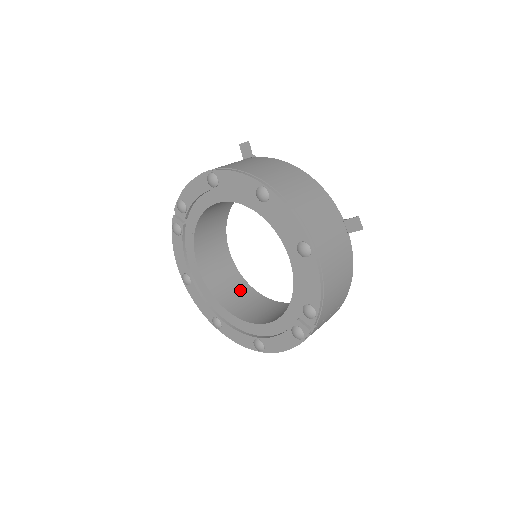
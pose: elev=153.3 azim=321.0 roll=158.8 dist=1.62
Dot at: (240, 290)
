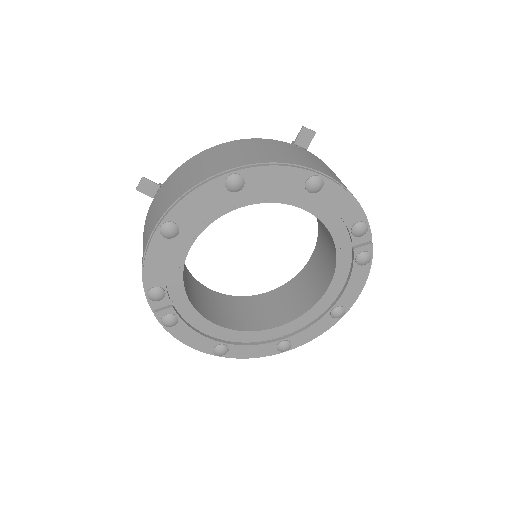
Dot at: (262, 305)
